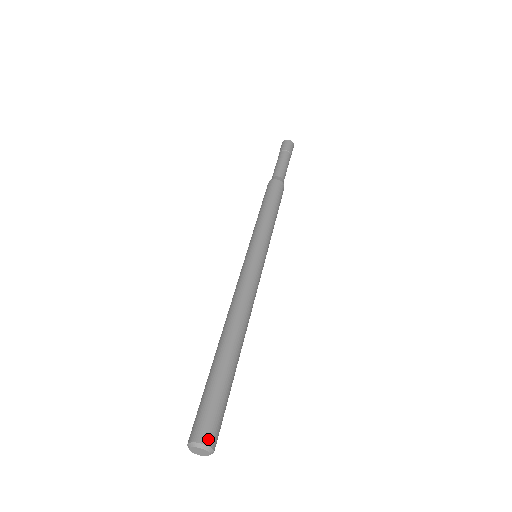
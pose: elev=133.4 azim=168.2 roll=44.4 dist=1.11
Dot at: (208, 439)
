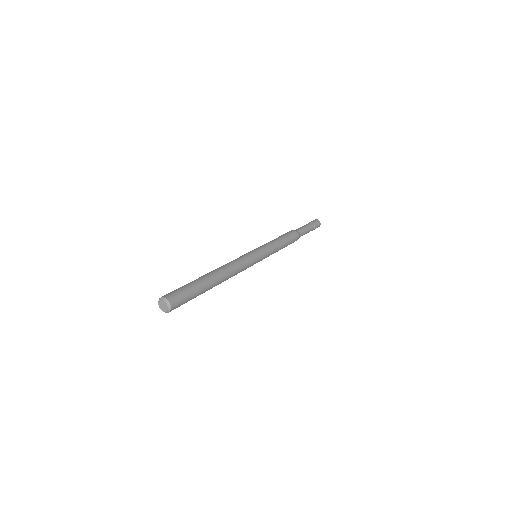
Dot at: (171, 299)
